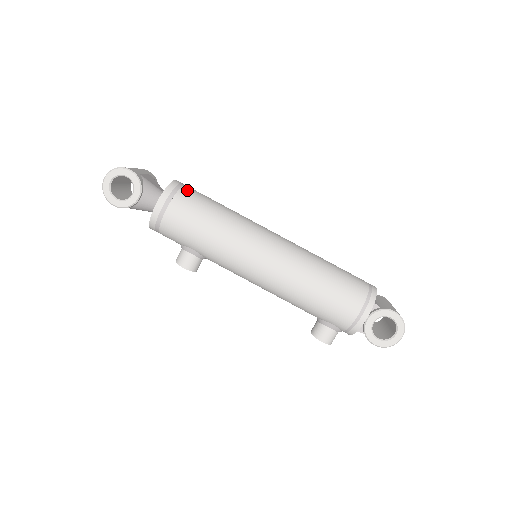
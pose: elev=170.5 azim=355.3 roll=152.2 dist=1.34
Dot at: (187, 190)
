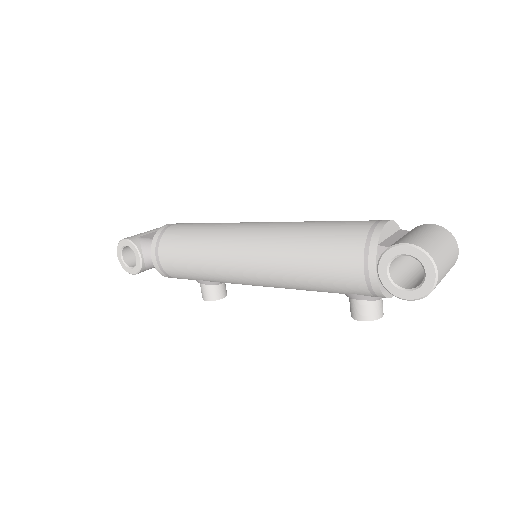
Dot at: (171, 229)
